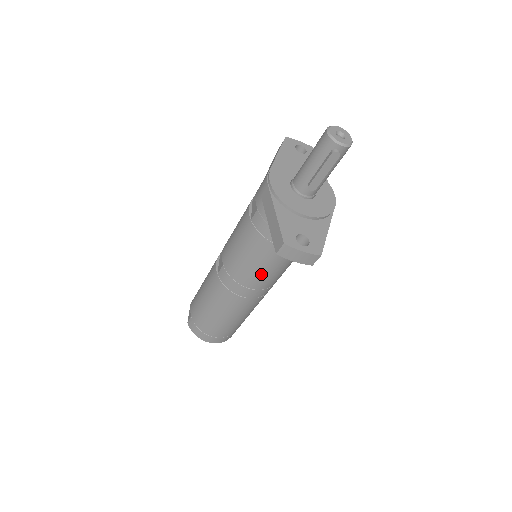
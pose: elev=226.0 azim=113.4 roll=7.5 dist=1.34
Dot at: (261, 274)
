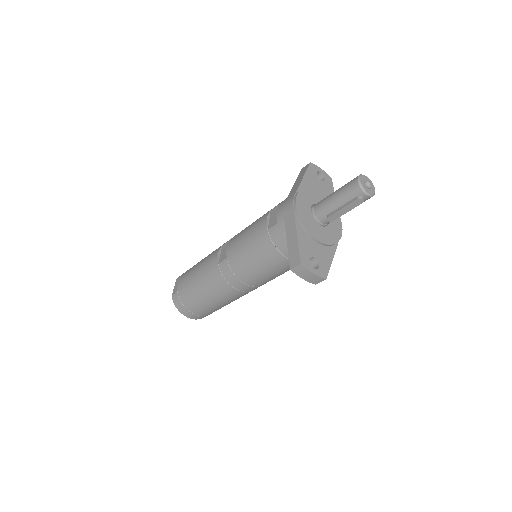
Dot at: (261, 275)
